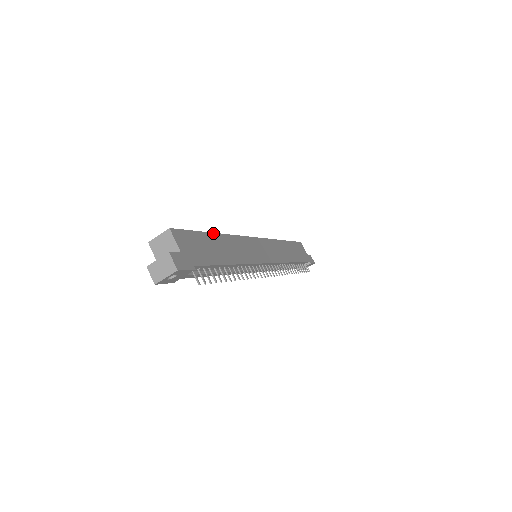
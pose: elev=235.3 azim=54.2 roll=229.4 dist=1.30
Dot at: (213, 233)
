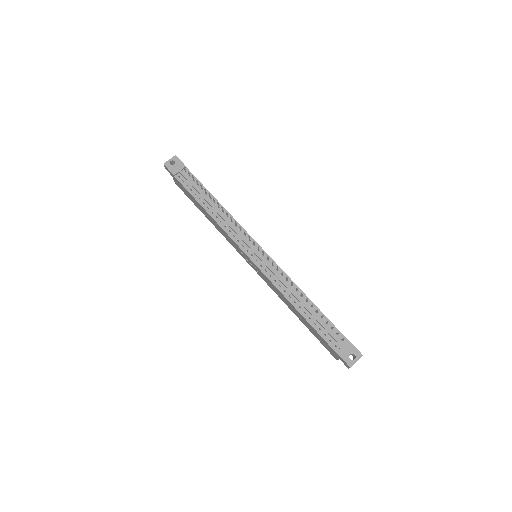
Dot at: occluded
